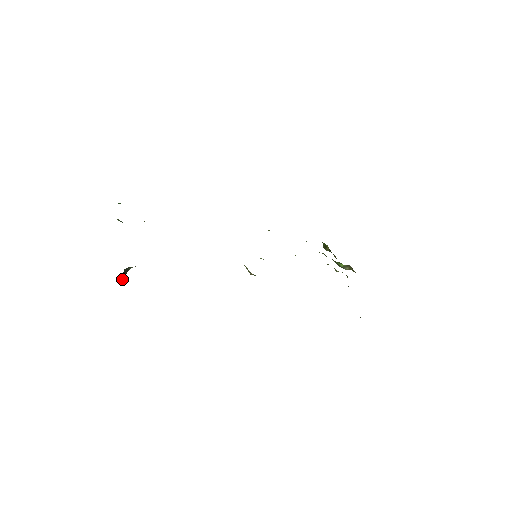
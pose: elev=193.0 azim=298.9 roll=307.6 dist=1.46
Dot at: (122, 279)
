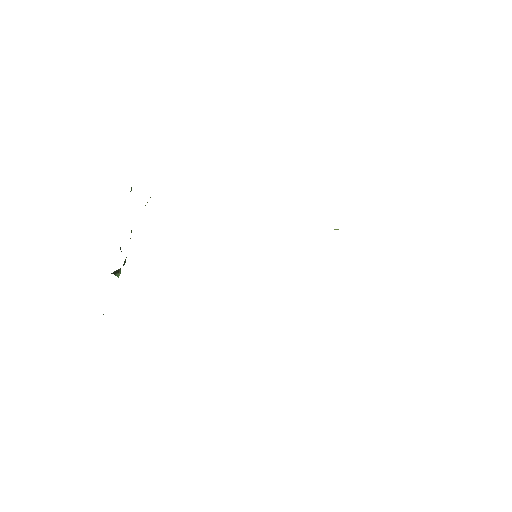
Dot at: (117, 275)
